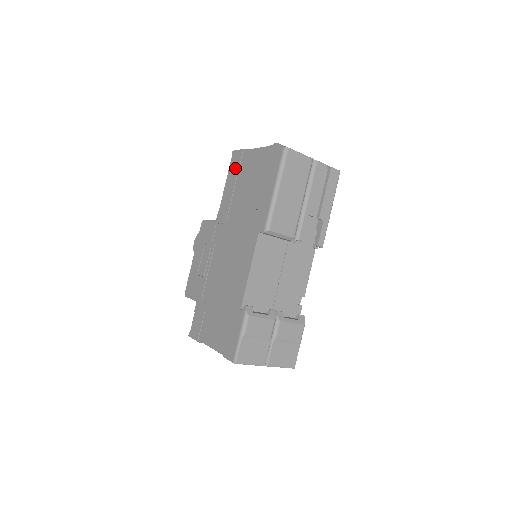
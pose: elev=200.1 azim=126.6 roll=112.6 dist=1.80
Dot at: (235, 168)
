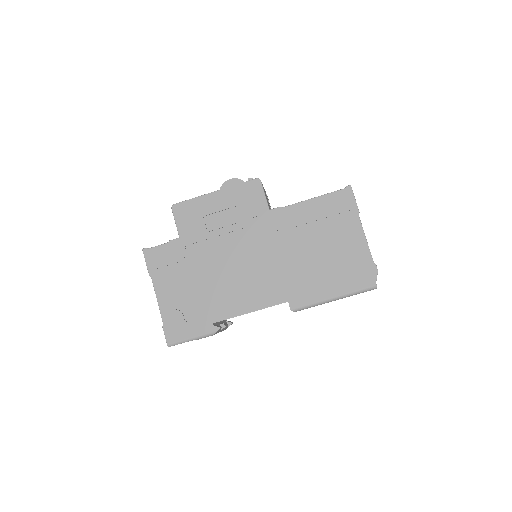
Dot at: (334, 207)
